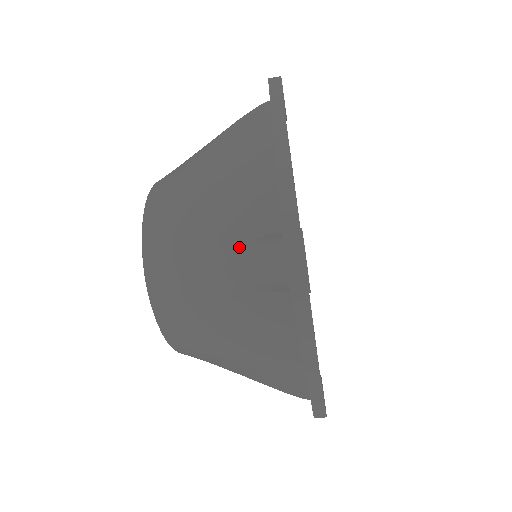
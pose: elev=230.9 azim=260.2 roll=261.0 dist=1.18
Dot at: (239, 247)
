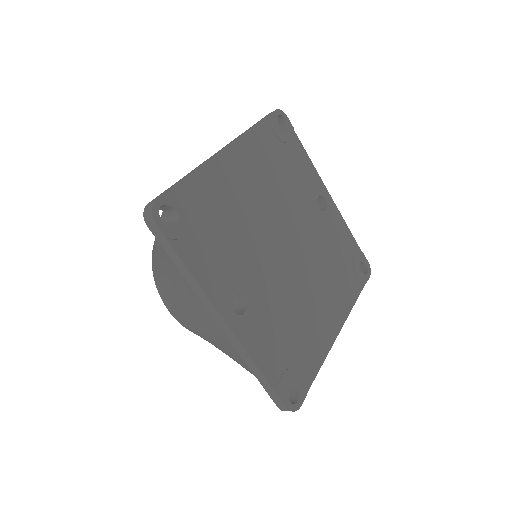
Dot at: occluded
